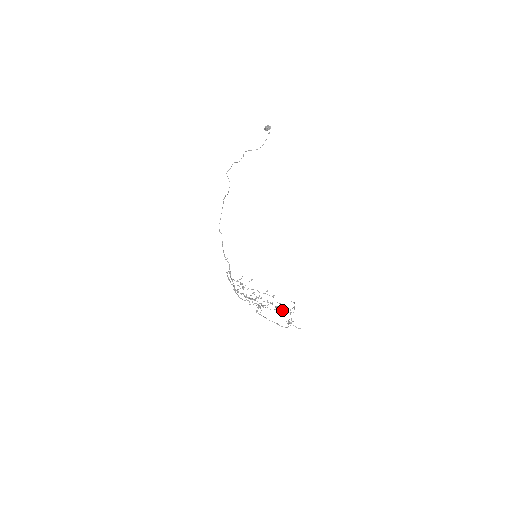
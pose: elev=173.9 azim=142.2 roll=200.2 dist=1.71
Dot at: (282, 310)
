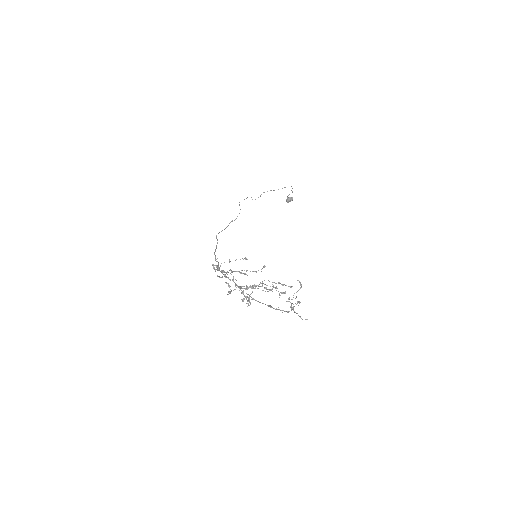
Dot at: (282, 284)
